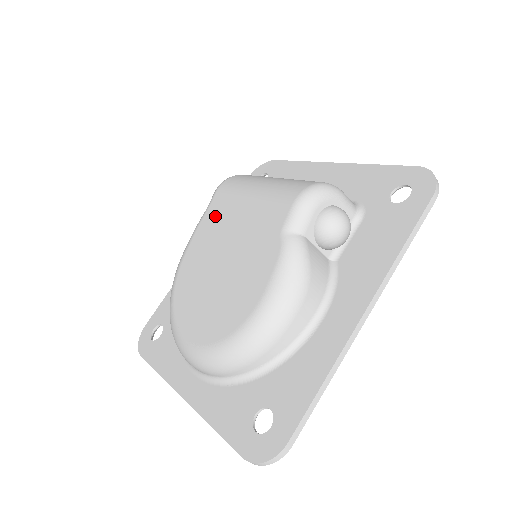
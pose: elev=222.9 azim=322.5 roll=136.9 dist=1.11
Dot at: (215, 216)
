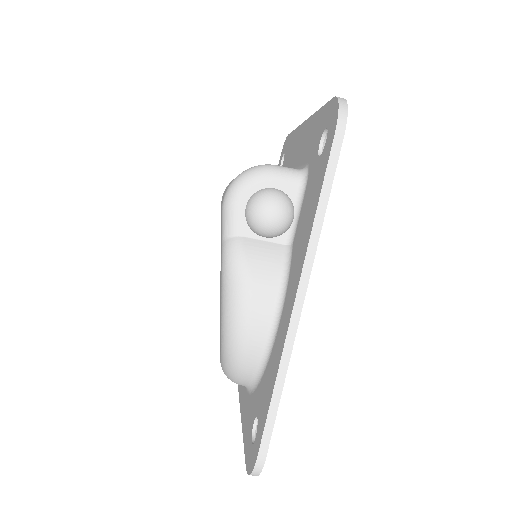
Dot at: occluded
